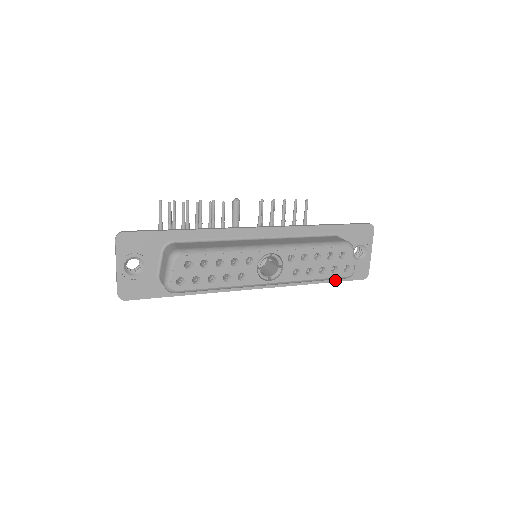
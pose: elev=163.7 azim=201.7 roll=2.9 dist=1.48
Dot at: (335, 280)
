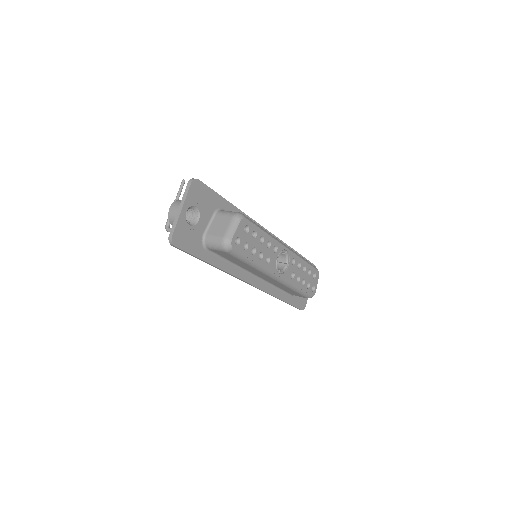
Dot at: (290, 302)
